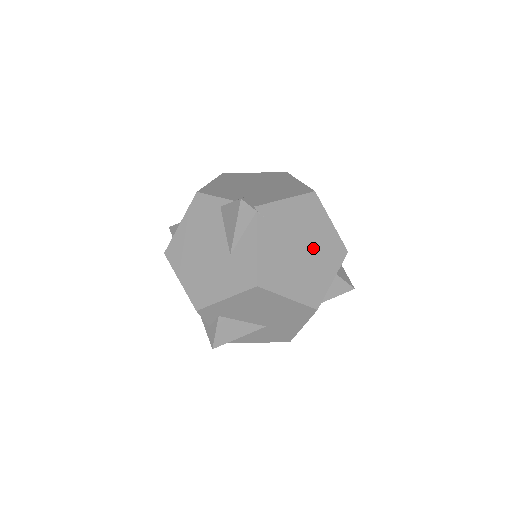
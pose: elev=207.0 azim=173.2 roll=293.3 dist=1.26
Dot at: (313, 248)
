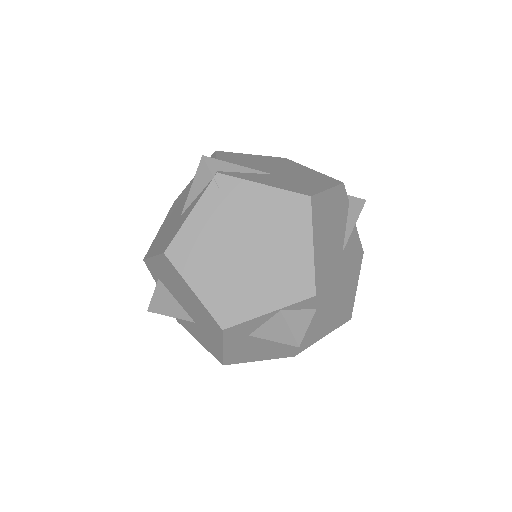
Dot at: (264, 259)
